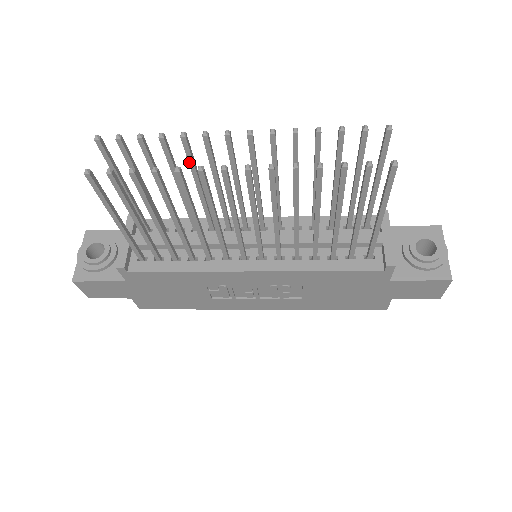
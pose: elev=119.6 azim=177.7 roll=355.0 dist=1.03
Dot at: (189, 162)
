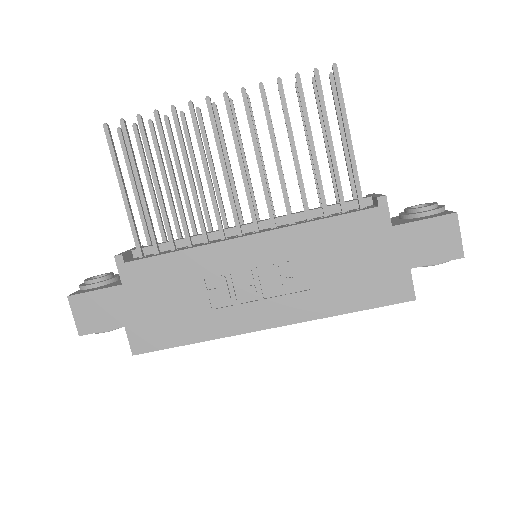
Dot at: (187, 141)
